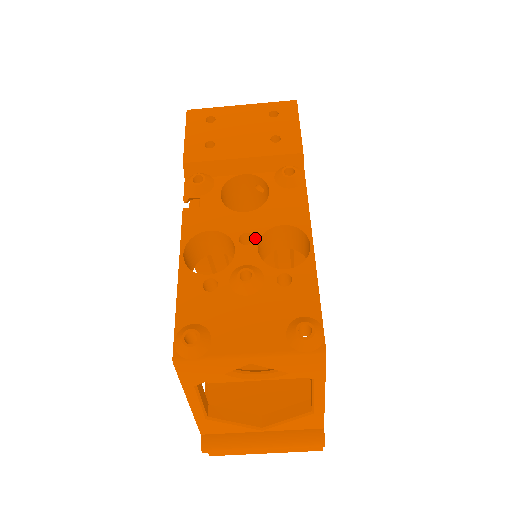
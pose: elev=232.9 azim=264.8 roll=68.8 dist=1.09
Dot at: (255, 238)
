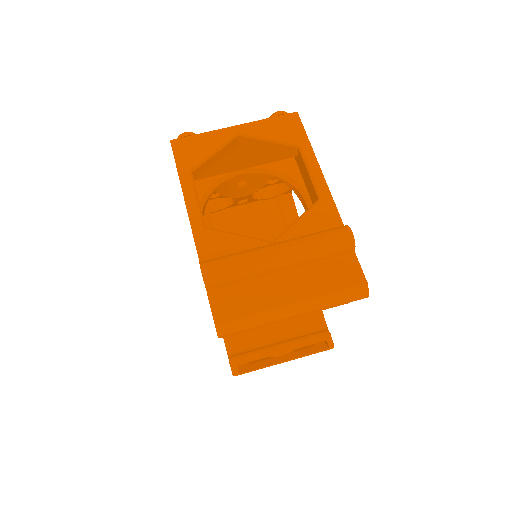
Dot at: occluded
